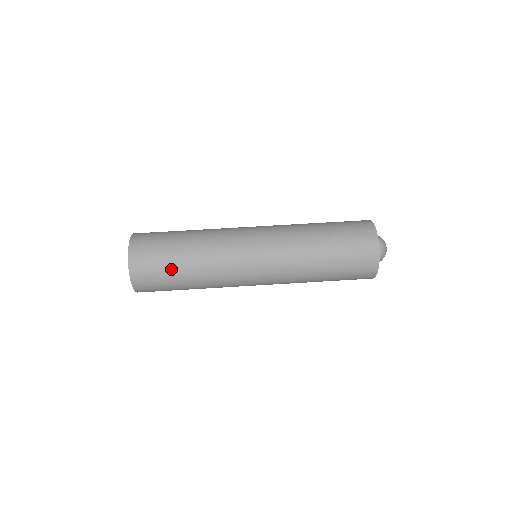
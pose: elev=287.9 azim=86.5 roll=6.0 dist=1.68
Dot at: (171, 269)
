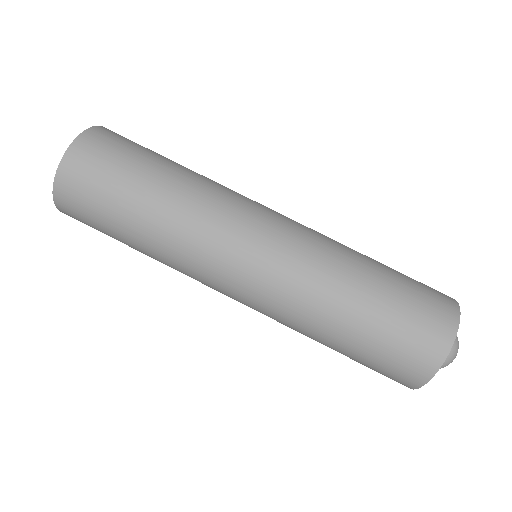
Dot at: (114, 237)
